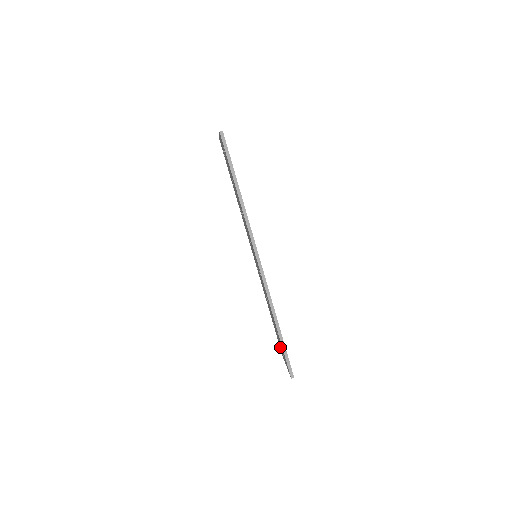
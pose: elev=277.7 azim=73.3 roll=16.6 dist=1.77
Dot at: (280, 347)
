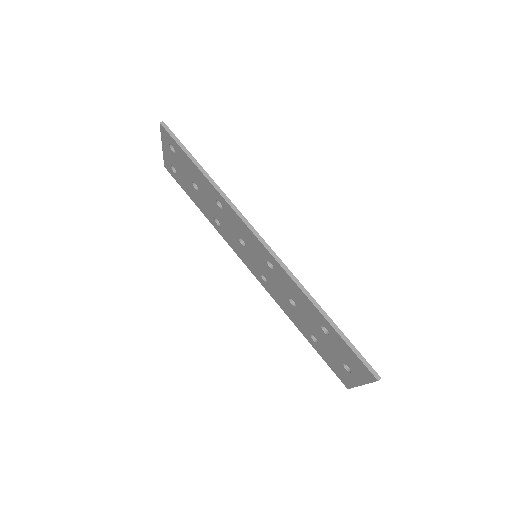
Dot at: (339, 370)
